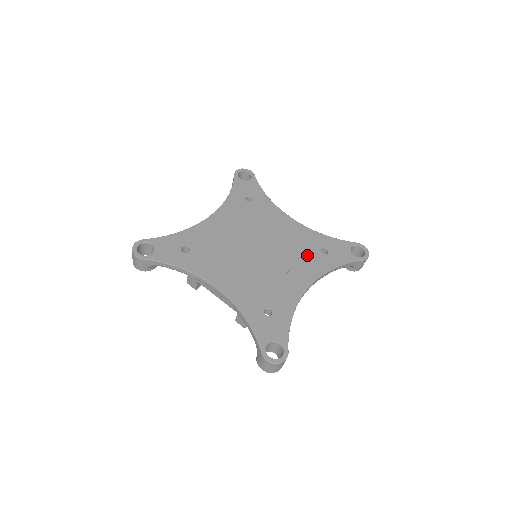
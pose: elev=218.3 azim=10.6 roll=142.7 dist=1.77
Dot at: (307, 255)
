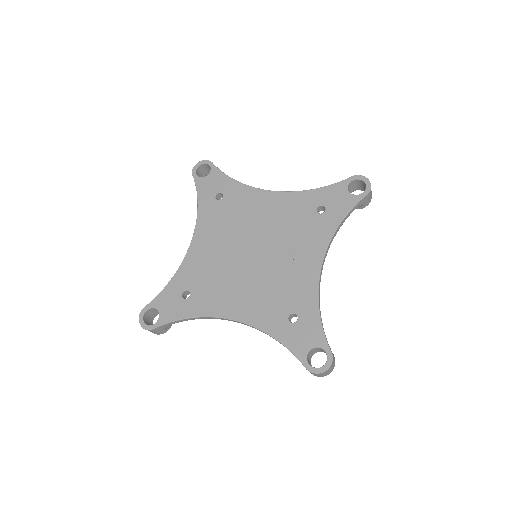
Dot at: (304, 227)
